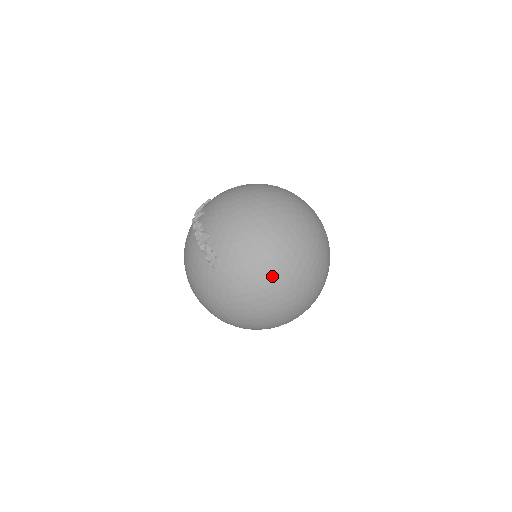
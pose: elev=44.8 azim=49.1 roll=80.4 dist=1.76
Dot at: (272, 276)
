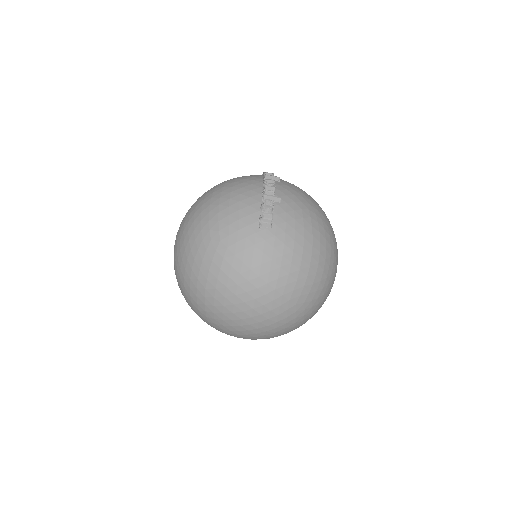
Dot at: (292, 287)
